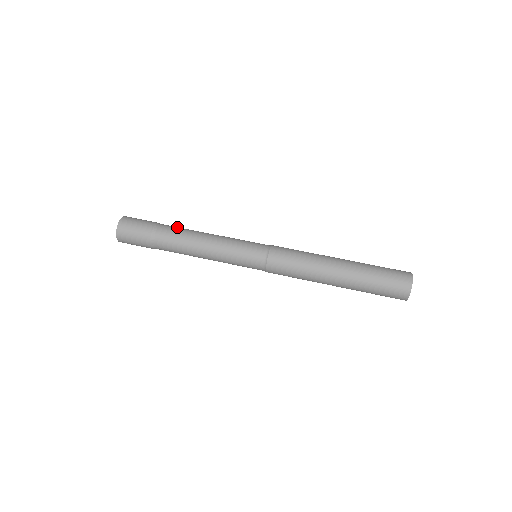
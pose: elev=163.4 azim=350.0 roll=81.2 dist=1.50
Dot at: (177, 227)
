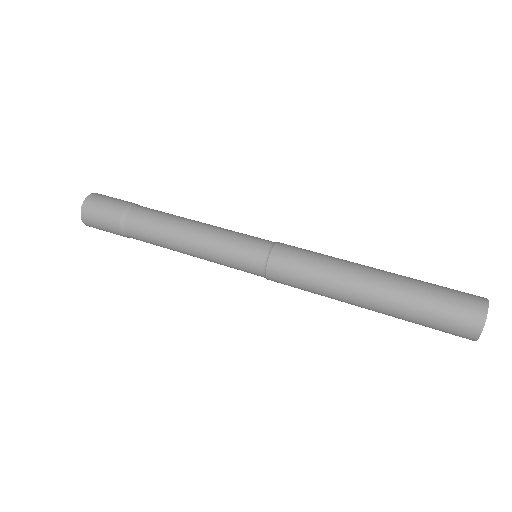
Dot at: (148, 217)
